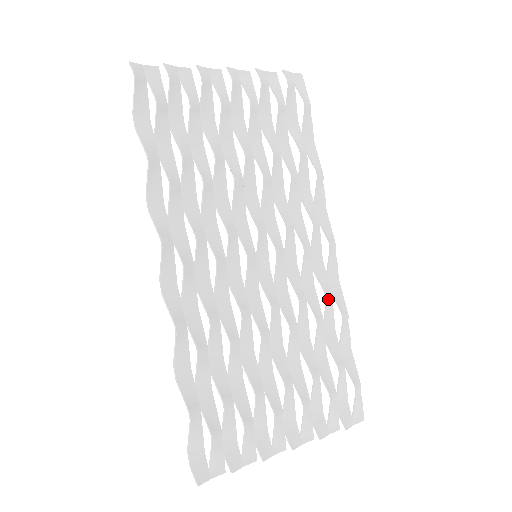
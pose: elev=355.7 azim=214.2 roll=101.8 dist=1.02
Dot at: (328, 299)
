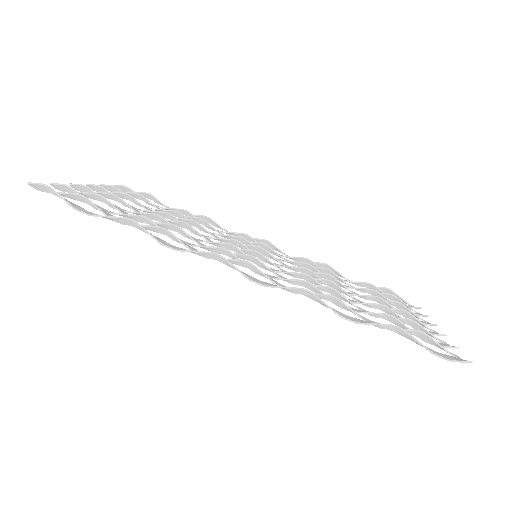
Dot at: (310, 261)
